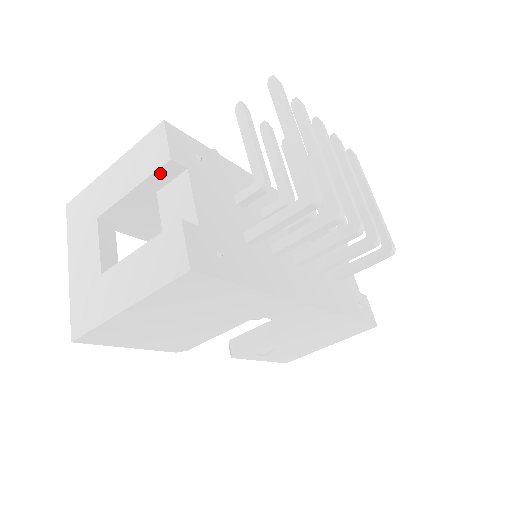
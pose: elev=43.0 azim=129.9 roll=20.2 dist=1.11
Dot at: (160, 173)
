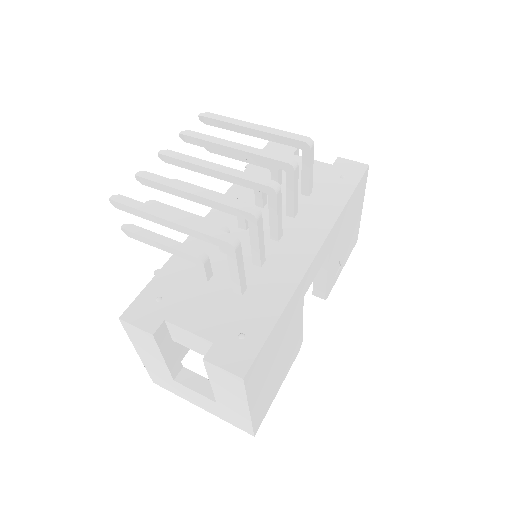
Dot at: (160, 341)
